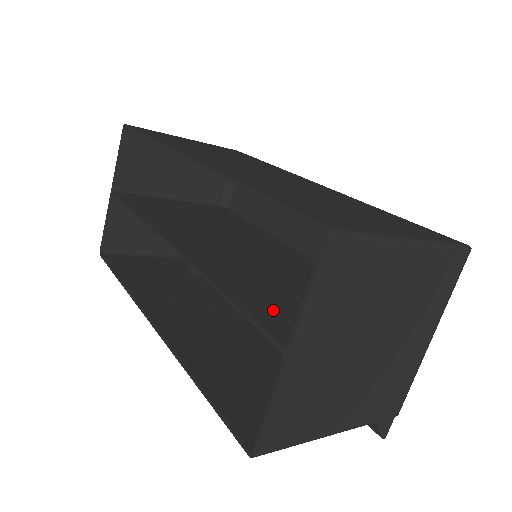
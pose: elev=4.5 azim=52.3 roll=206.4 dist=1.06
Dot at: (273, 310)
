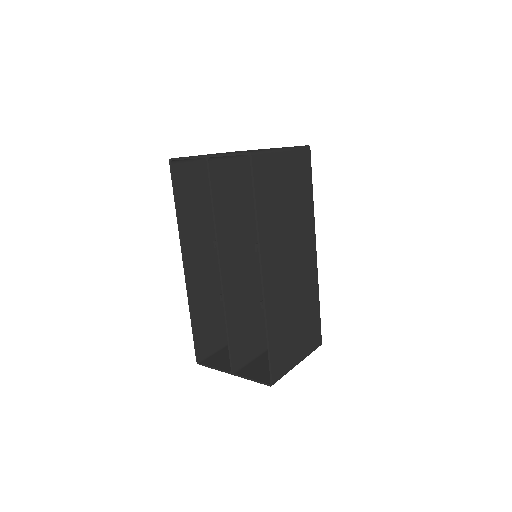
Dot at: (240, 339)
